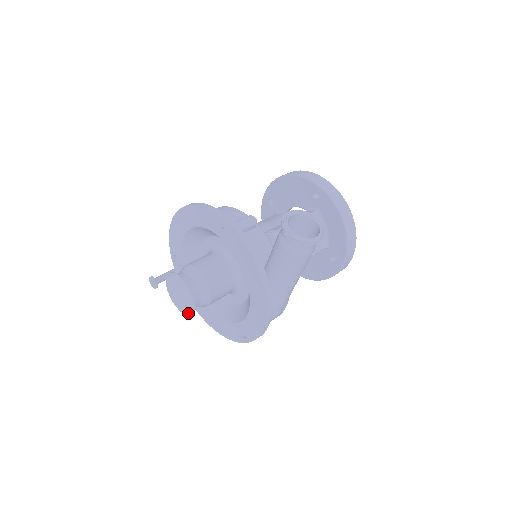
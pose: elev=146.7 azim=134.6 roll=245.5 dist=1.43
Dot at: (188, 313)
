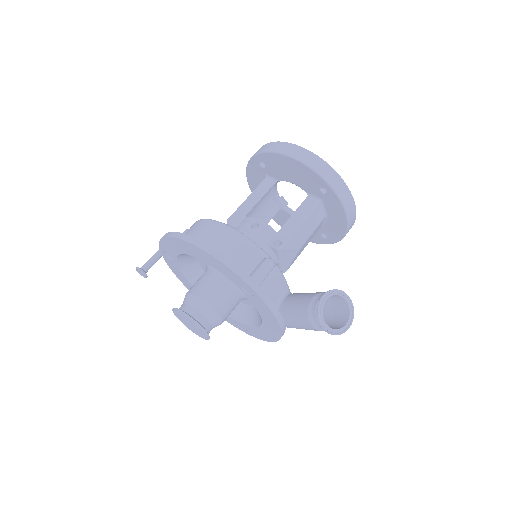
Dot at: (197, 334)
